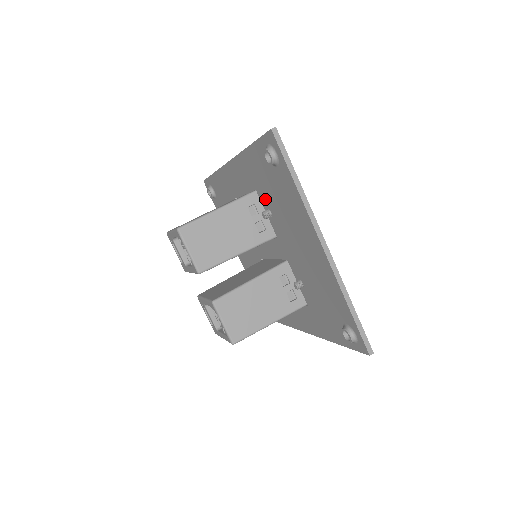
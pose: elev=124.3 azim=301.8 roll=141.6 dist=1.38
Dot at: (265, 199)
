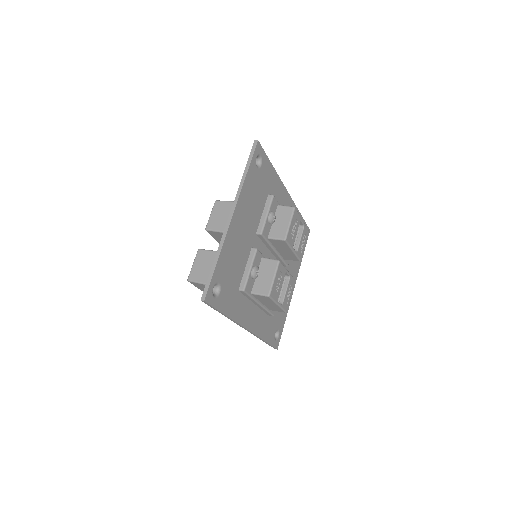
Dot at: occluded
